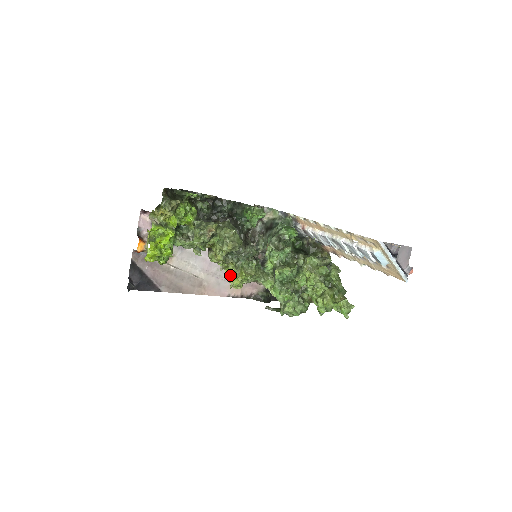
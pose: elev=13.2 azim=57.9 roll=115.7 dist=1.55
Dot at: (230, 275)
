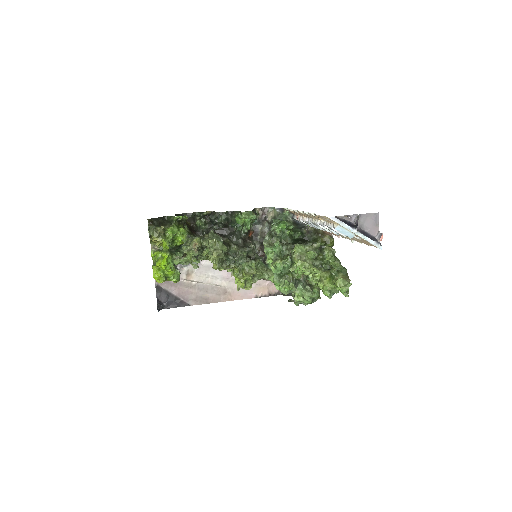
Dot at: occluded
